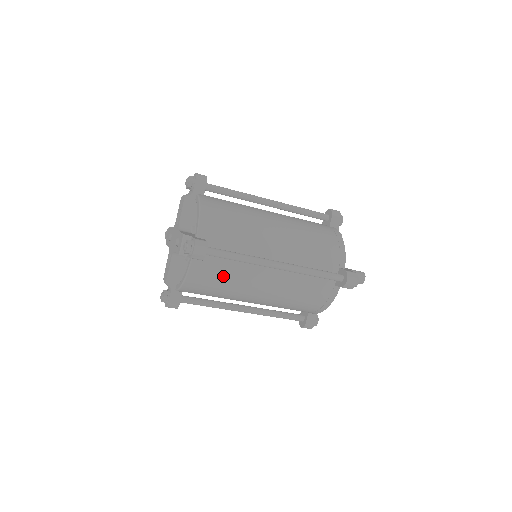
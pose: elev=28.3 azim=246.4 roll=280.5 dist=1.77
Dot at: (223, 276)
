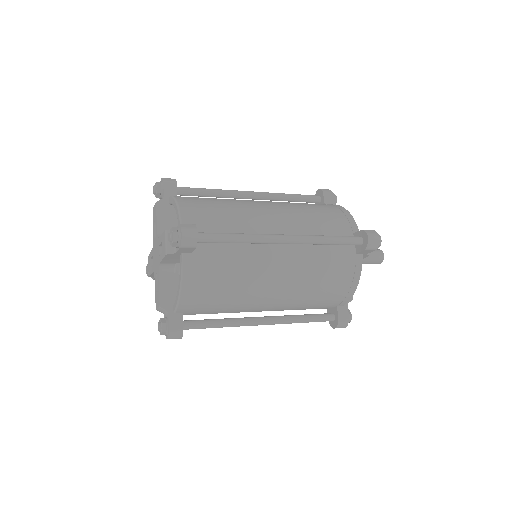
Dot at: (225, 270)
